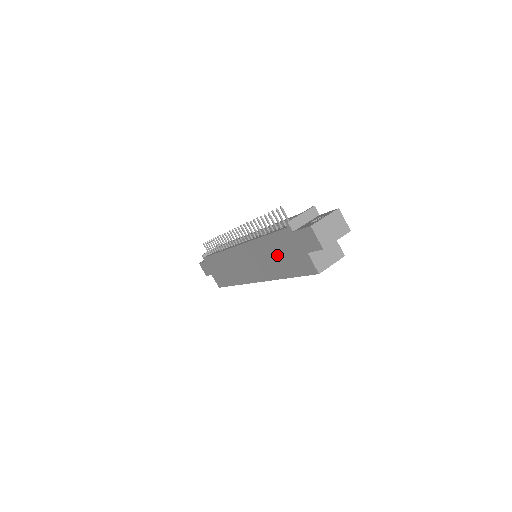
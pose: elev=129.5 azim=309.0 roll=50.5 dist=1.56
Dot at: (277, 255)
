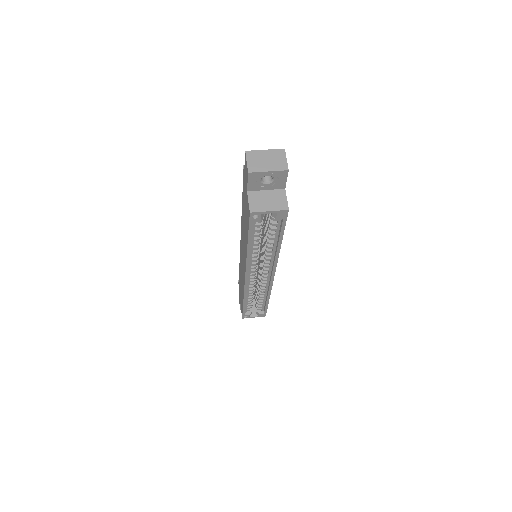
Dot at: (244, 220)
